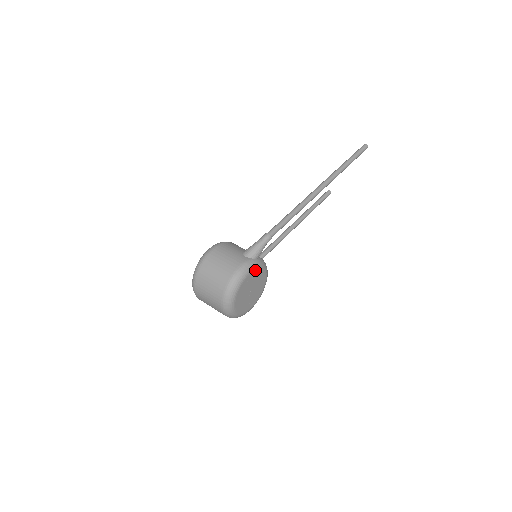
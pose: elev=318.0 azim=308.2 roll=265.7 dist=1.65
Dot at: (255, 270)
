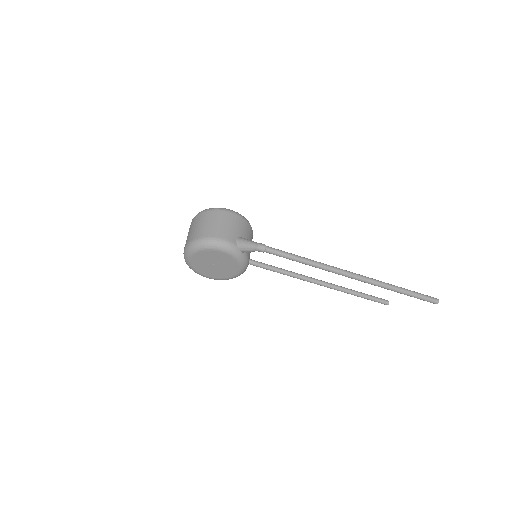
Dot at: (230, 255)
